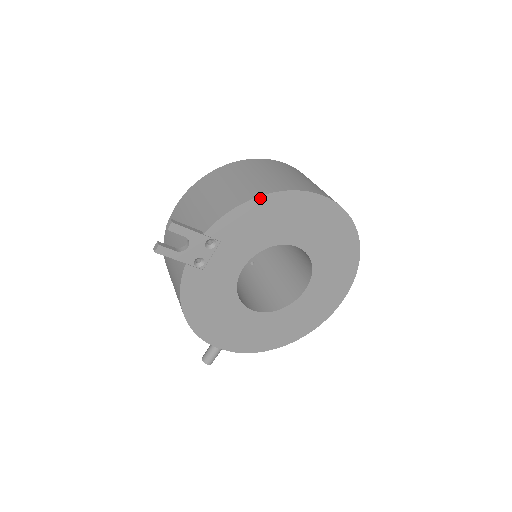
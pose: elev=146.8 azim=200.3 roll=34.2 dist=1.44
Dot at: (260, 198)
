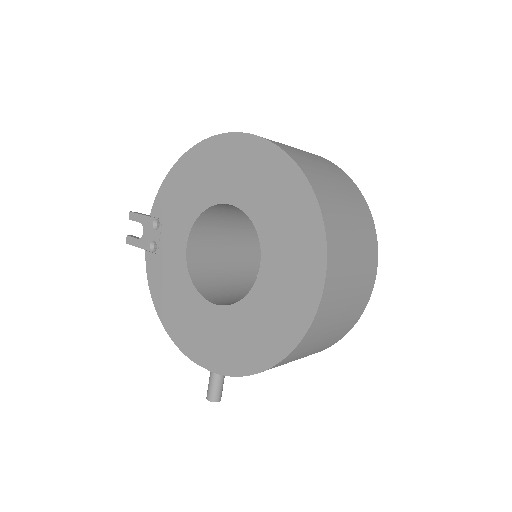
Dot at: (178, 163)
